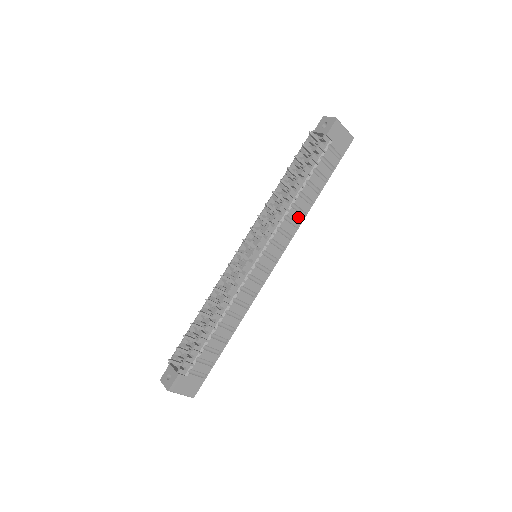
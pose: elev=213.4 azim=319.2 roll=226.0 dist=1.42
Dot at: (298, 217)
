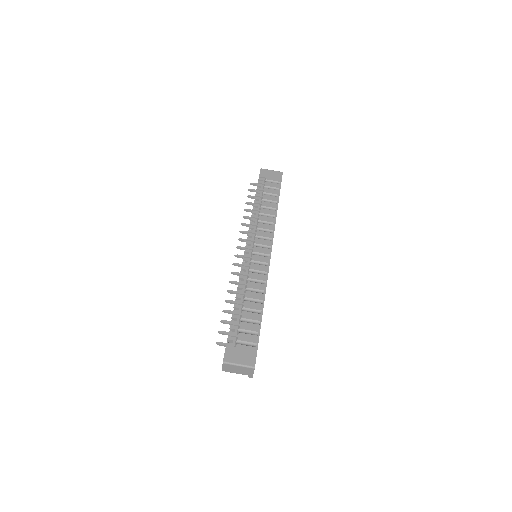
Dot at: (270, 219)
